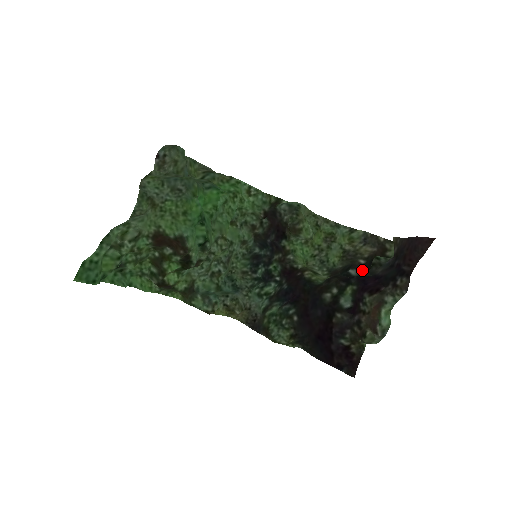
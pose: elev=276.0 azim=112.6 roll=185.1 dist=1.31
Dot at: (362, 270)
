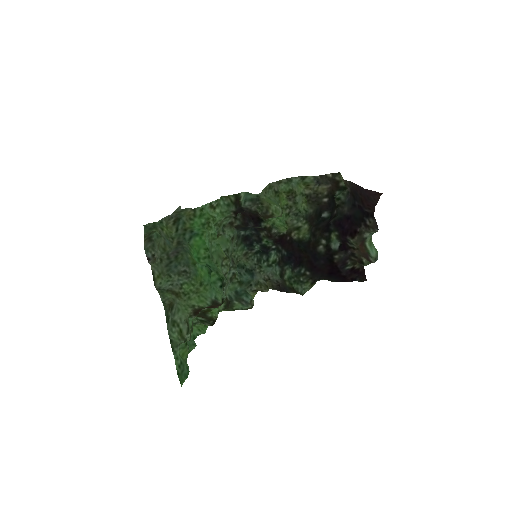
Dot at: (330, 208)
